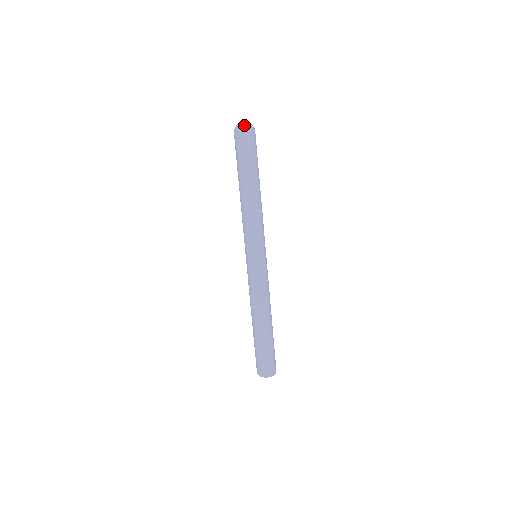
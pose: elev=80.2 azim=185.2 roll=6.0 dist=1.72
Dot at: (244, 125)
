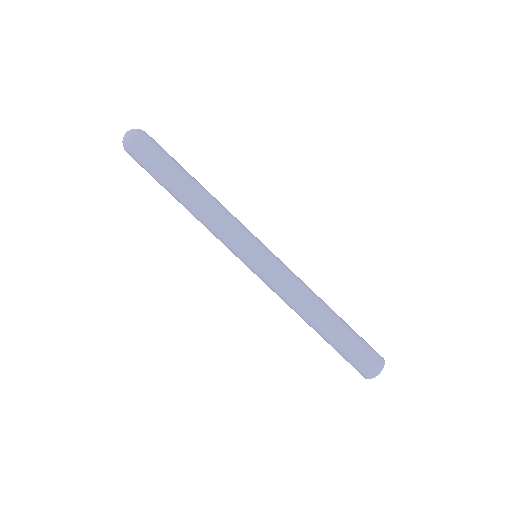
Dot at: (129, 133)
